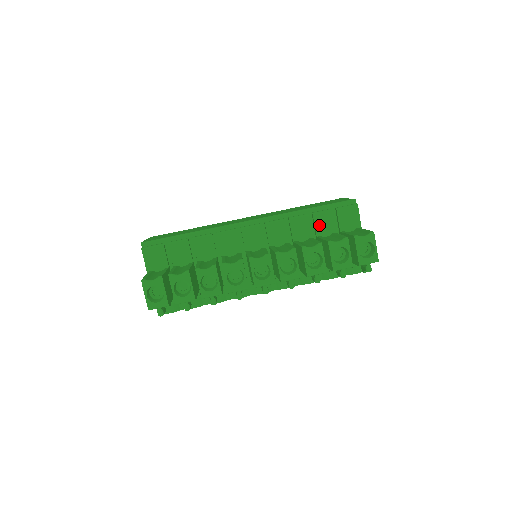
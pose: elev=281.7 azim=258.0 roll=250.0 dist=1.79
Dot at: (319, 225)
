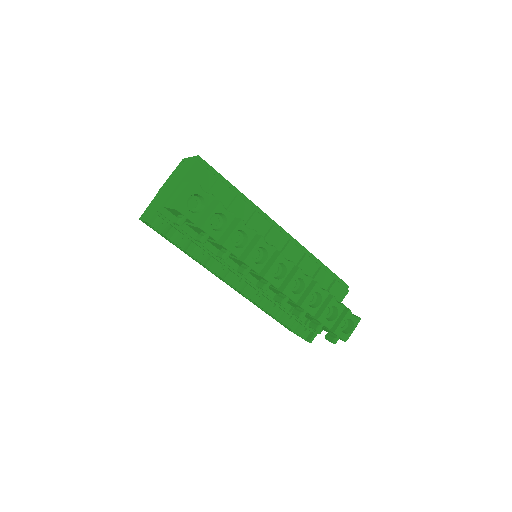
Dot at: (318, 279)
